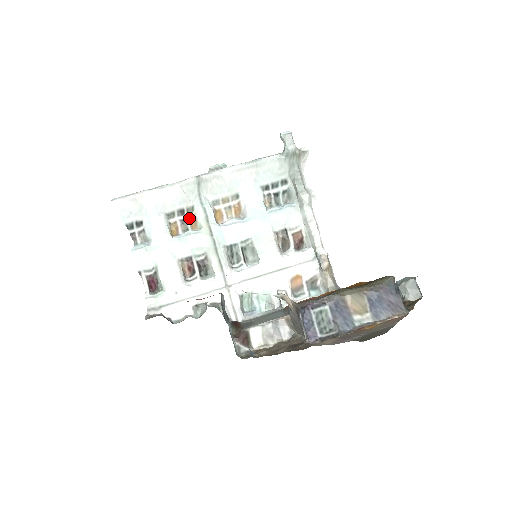
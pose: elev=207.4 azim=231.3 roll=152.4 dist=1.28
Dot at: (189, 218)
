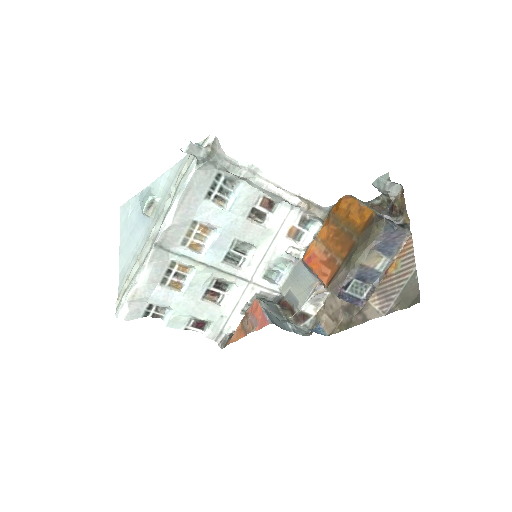
Dot at: (177, 269)
